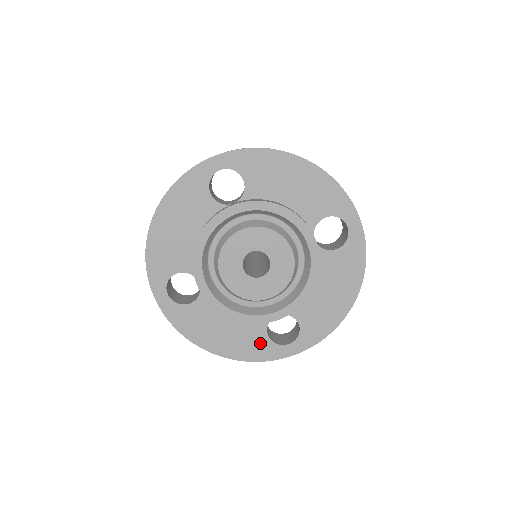
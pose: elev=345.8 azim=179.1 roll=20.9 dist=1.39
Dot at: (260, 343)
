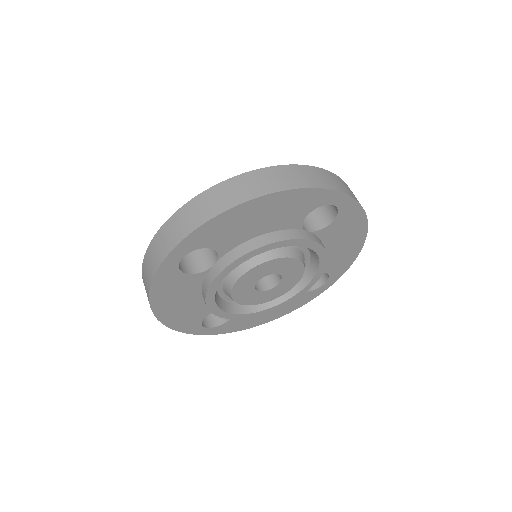
Dot at: (300, 298)
